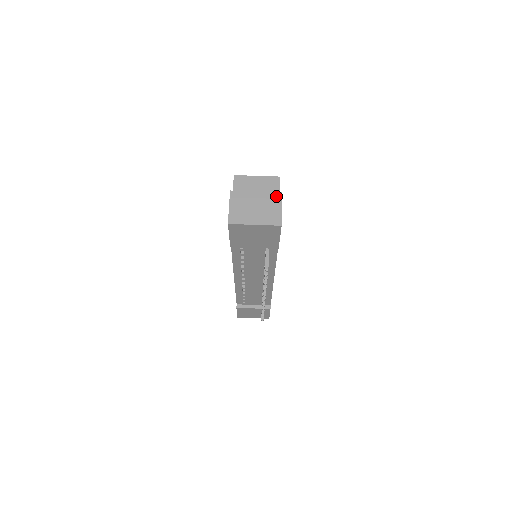
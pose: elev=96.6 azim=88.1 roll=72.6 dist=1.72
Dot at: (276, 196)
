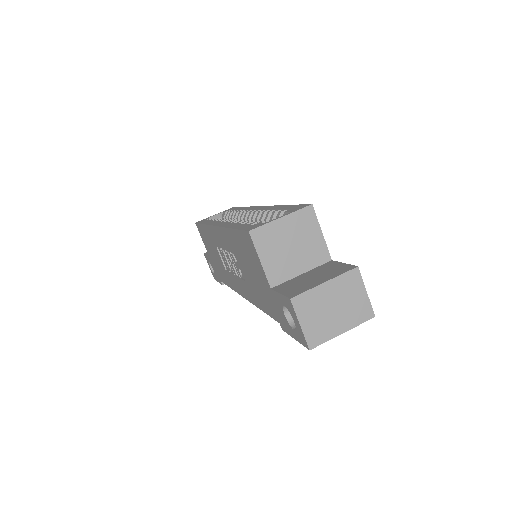
Dot at: (353, 277)
